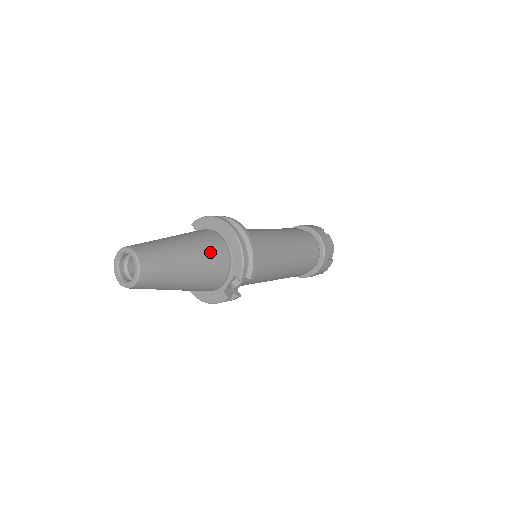
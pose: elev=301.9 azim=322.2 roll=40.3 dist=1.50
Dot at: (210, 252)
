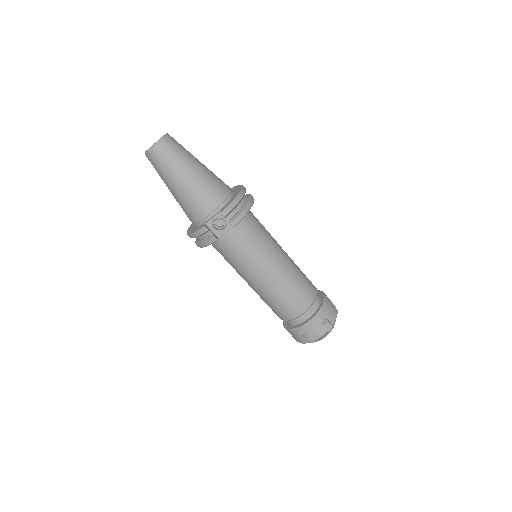
Dot at: (215, 182)
